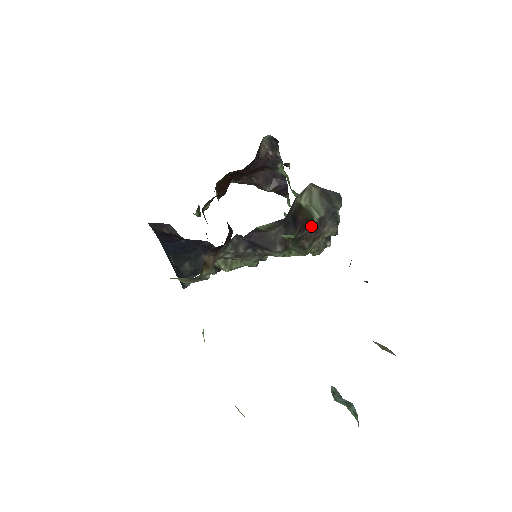
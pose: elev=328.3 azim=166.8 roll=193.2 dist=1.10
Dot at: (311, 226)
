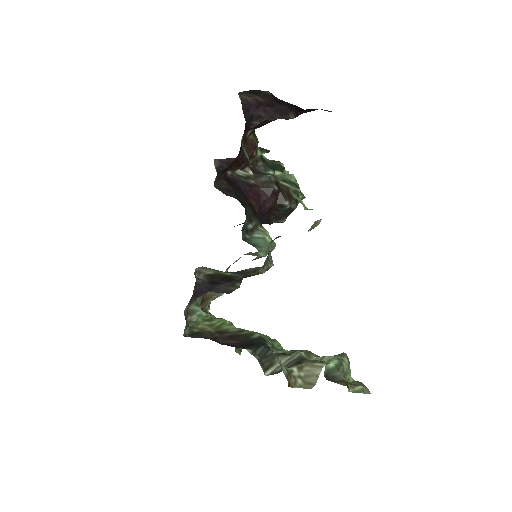
Dot at: (233, 277)
